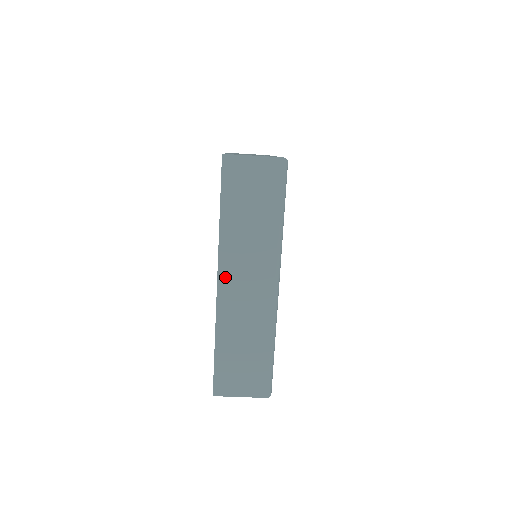
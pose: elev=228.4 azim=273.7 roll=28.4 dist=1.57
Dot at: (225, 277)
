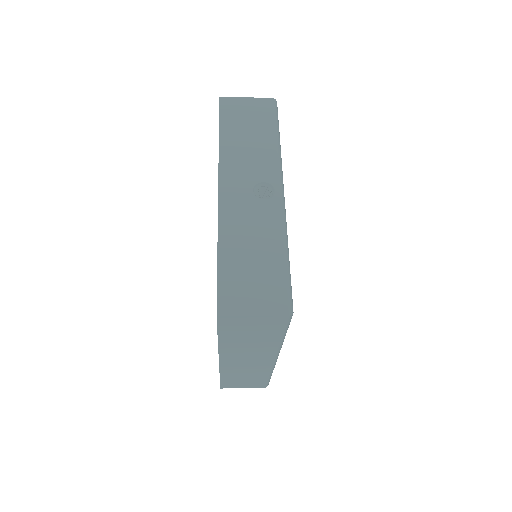
Dot at: (226, 359)
